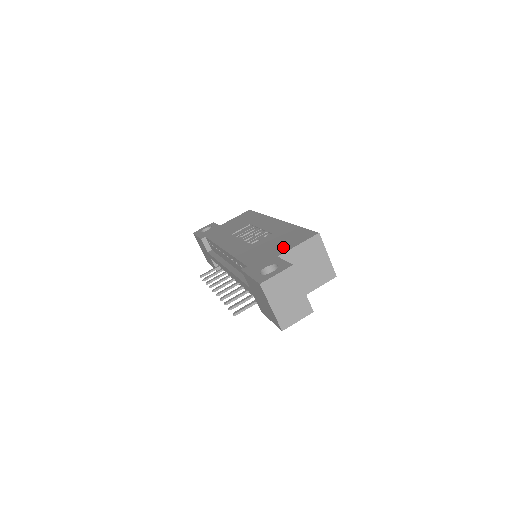
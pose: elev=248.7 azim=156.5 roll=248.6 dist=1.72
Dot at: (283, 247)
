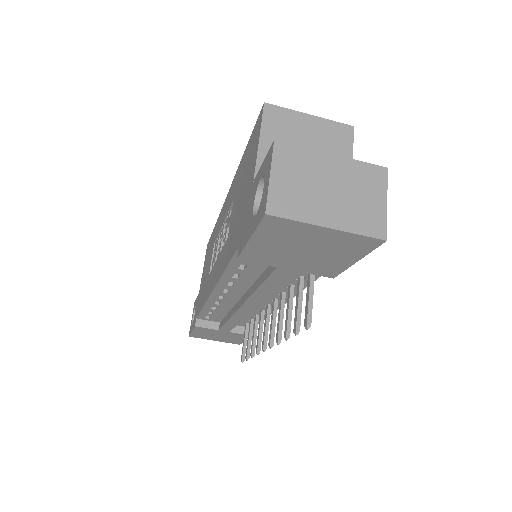
Dot at: (249, 173)
